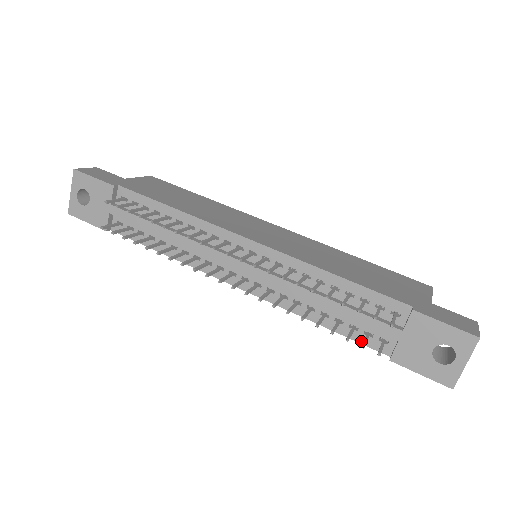
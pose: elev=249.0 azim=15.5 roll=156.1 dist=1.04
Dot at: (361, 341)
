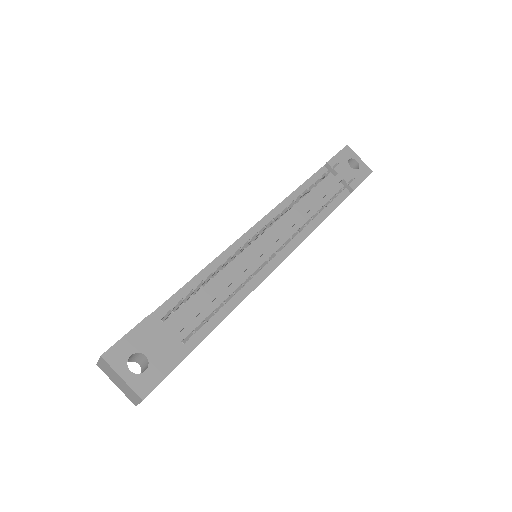
Dot at: (339, 202)
